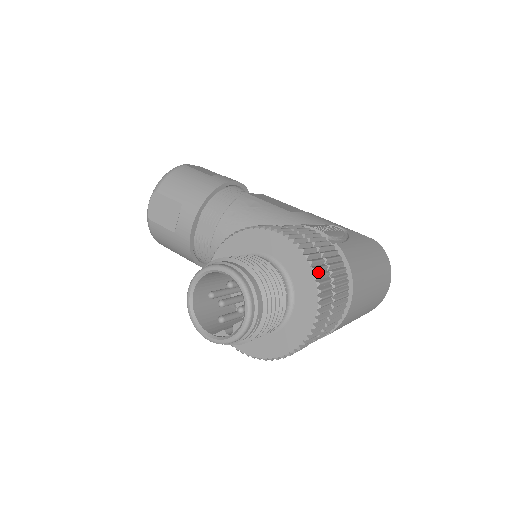
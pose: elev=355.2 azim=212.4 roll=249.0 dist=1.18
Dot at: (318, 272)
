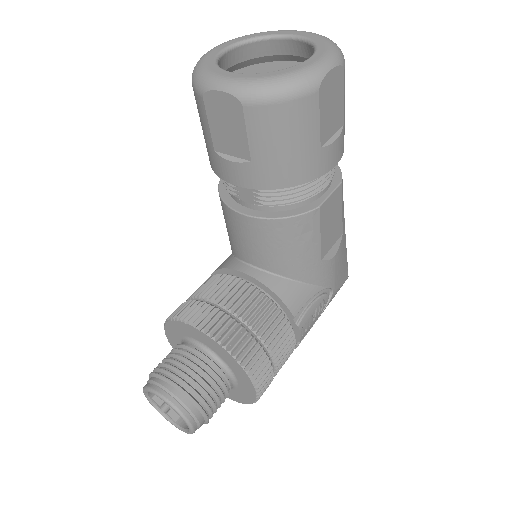
Dot at: occluded
